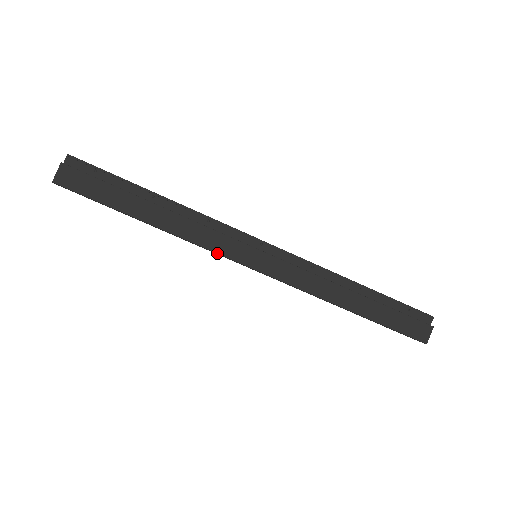
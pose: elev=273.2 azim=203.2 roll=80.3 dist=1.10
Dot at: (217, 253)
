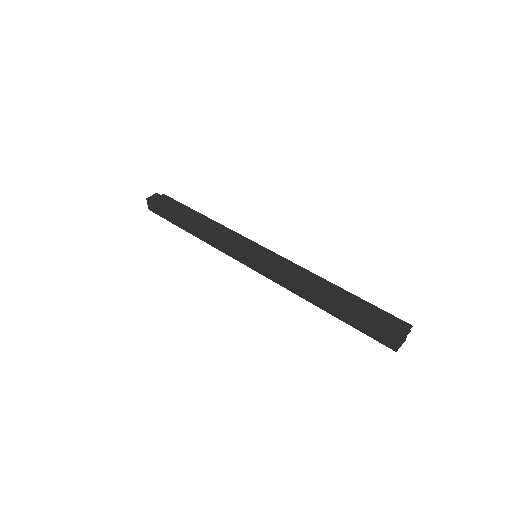
Dot at: (227, 243)
